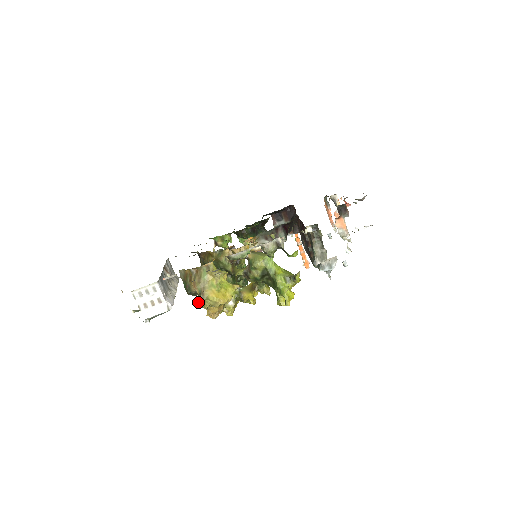
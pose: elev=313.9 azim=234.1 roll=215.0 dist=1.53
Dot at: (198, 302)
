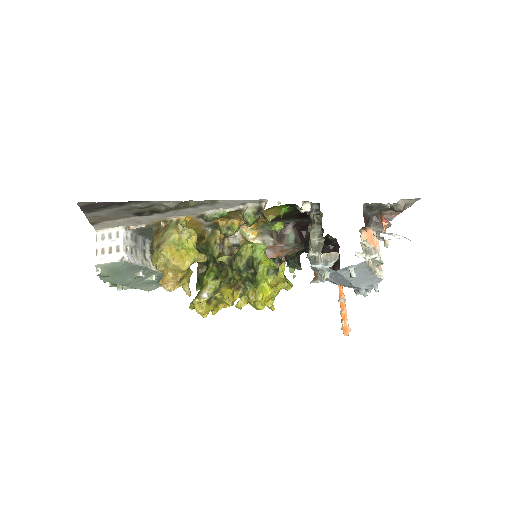
Dot at: occluded
